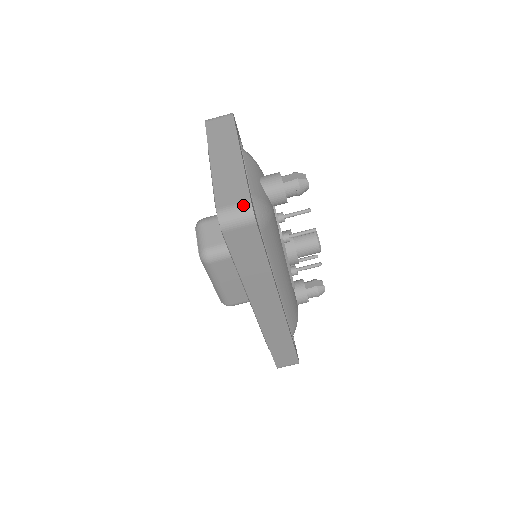
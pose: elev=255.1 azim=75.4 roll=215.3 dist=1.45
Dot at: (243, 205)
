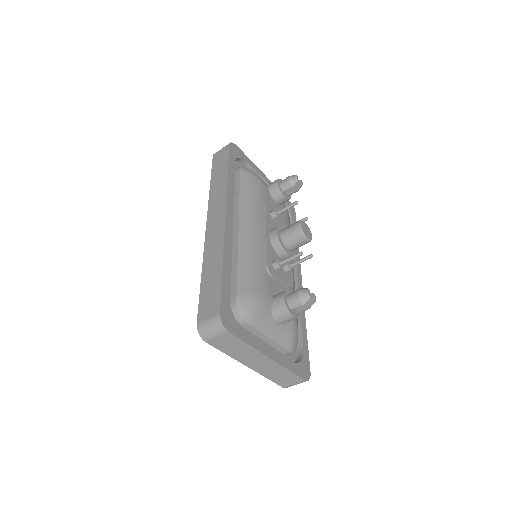
Dot at: occluded
